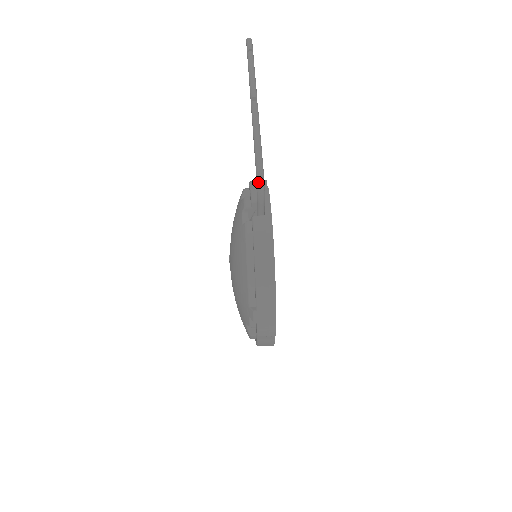
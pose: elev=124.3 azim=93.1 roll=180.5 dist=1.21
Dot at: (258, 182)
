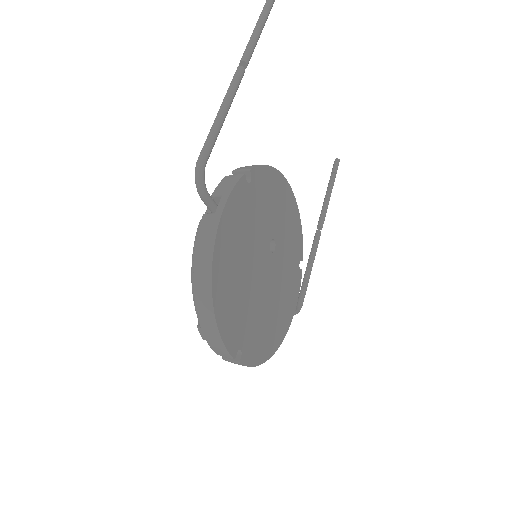
Dot at: (195, 174)
